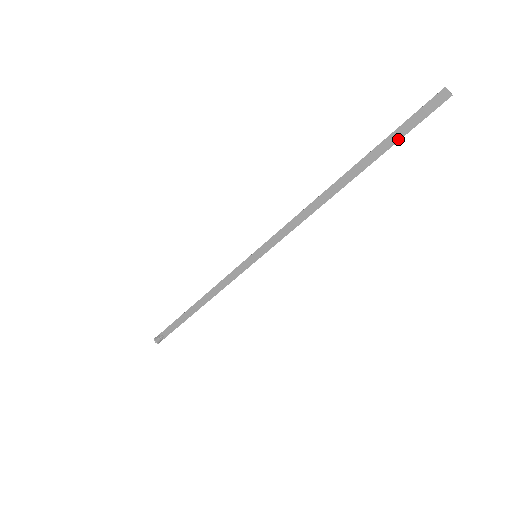
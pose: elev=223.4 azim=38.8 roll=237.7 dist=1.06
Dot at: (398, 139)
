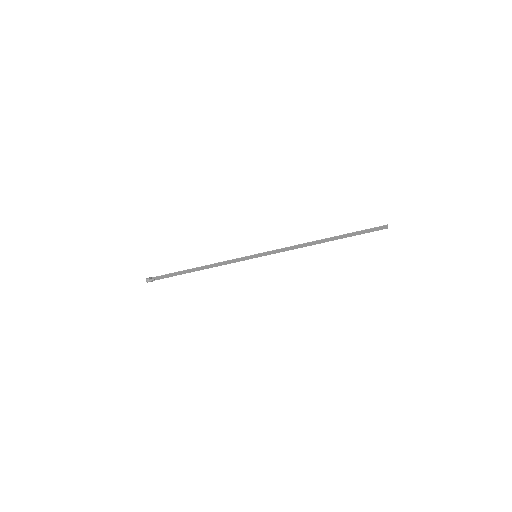
Dot at: (359, 234)
